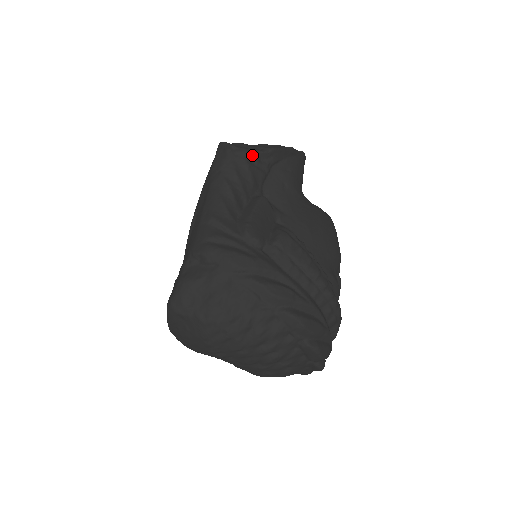
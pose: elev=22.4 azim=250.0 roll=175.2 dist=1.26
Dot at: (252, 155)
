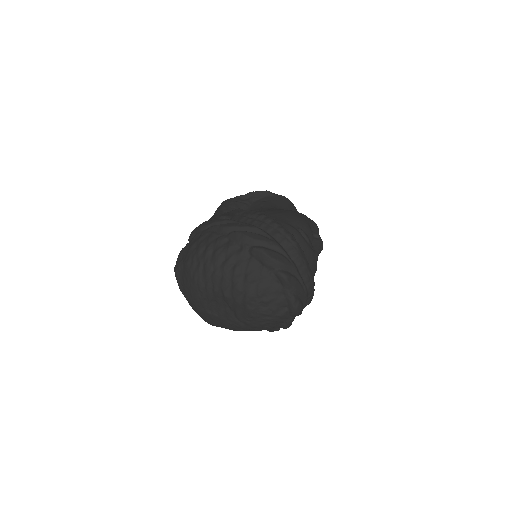
Dot at: (236, 198)
